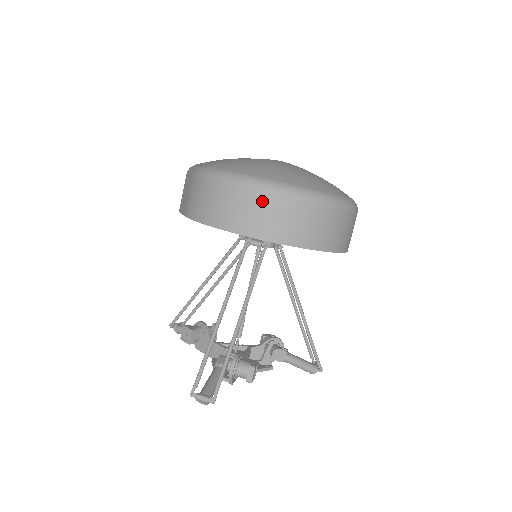
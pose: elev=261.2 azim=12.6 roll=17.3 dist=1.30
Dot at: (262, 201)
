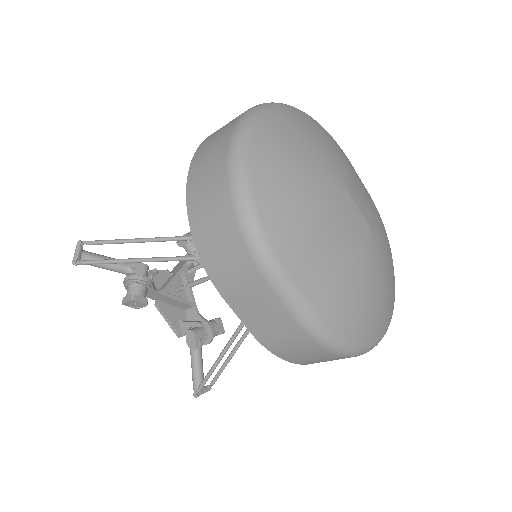
Dot at: occluded
